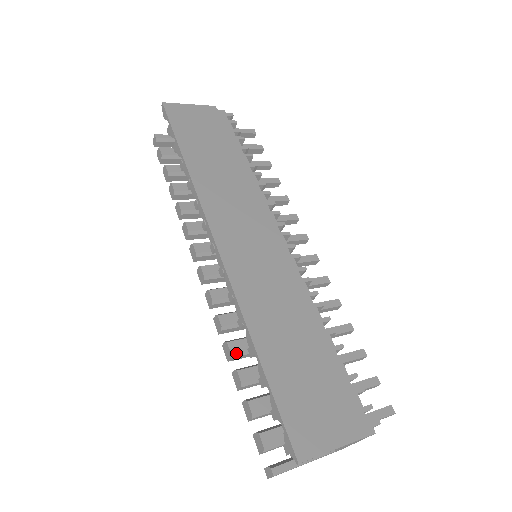
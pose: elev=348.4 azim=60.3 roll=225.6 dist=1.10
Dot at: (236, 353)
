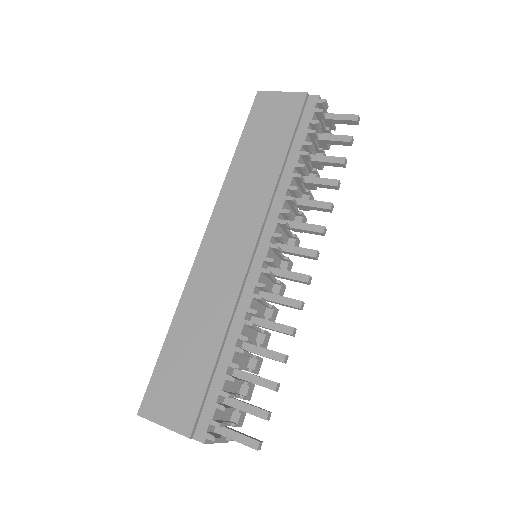
Dot at: occluded
